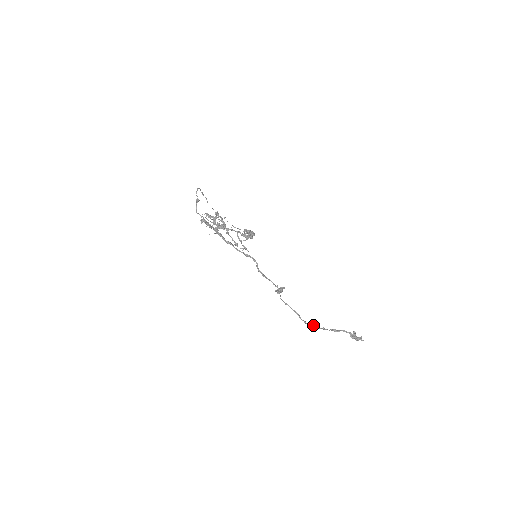
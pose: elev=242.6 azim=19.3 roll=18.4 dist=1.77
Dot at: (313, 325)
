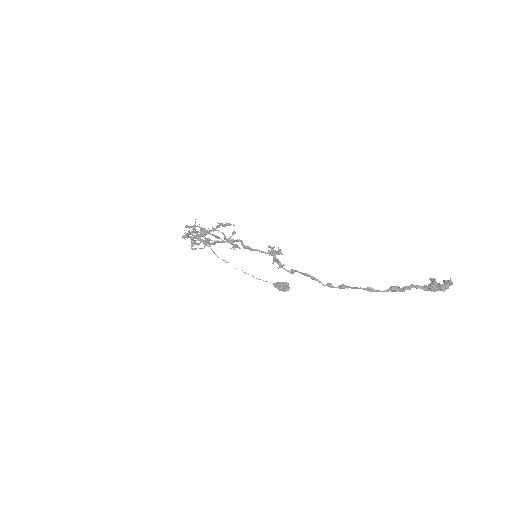
Dot at: (345, 285)
